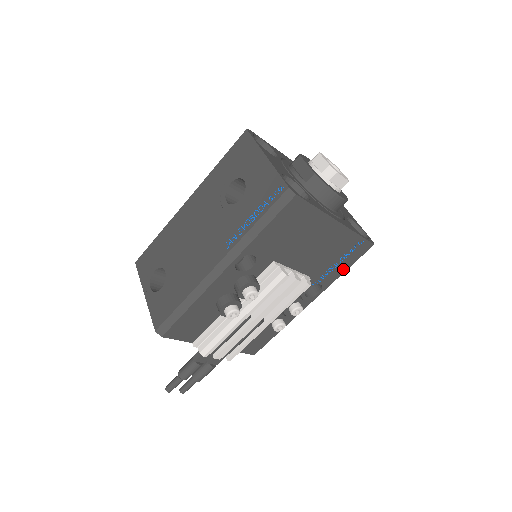
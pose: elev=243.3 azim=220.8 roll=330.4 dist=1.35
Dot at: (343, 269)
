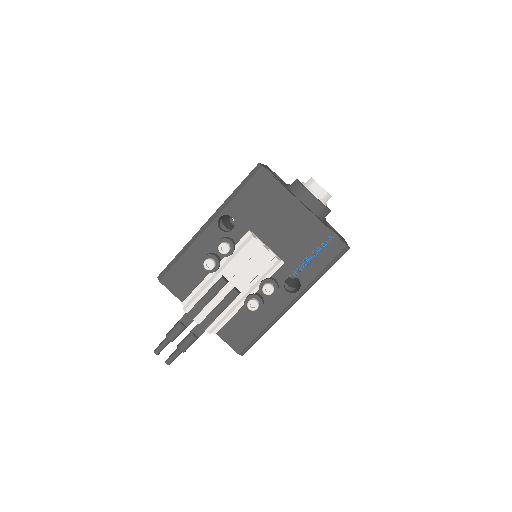
Dot at: (319, 267)
